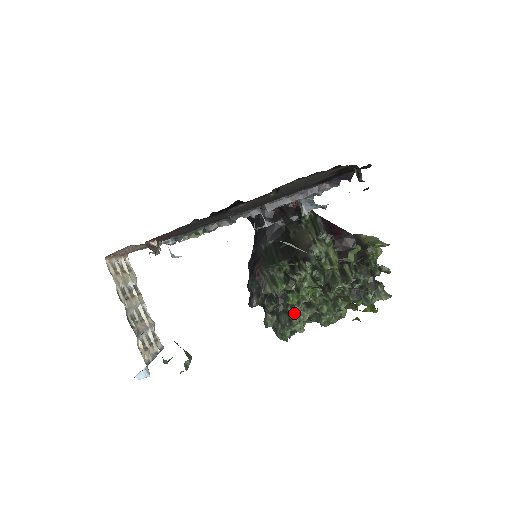
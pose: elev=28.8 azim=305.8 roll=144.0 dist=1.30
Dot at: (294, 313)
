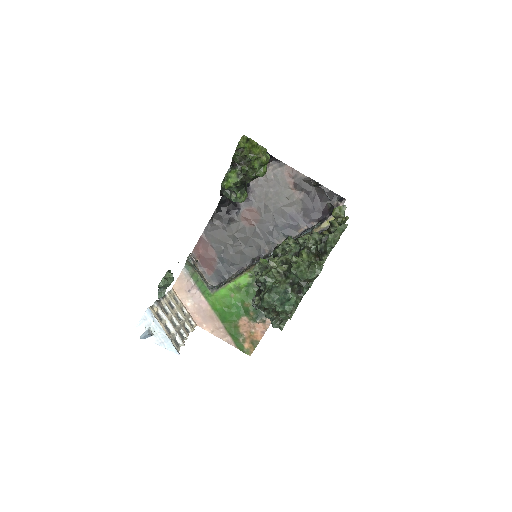
Dot at: (269, 267)
